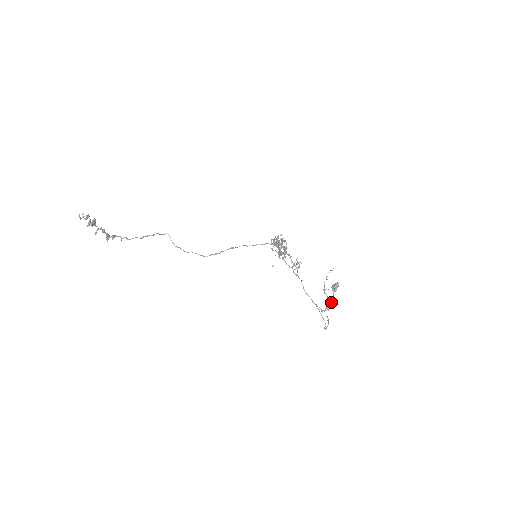
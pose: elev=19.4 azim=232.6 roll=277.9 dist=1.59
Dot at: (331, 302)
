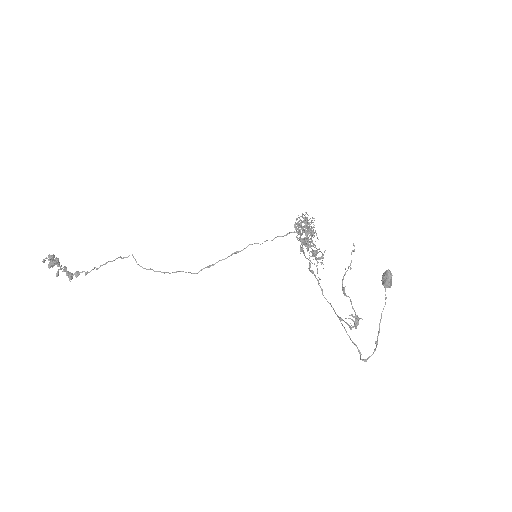
Dot at: occluded
